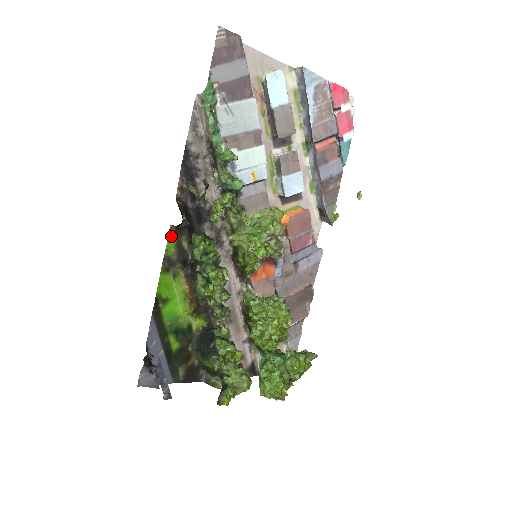
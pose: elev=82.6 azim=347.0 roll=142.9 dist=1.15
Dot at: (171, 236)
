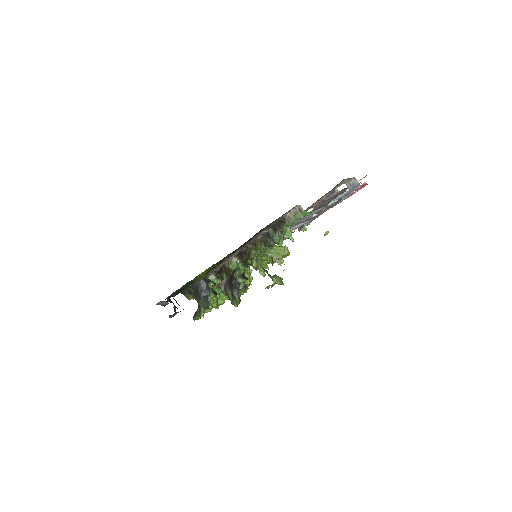
Dot at: occluded
